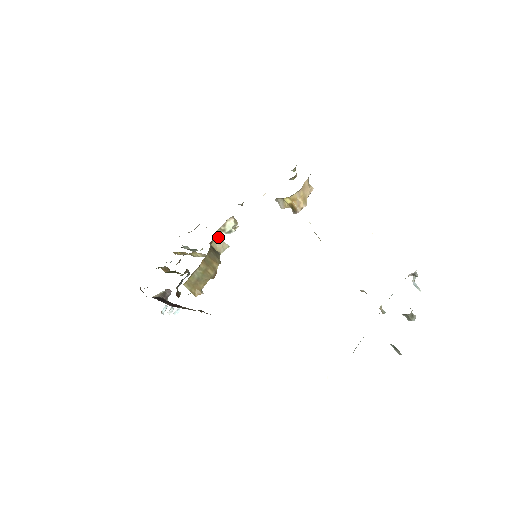
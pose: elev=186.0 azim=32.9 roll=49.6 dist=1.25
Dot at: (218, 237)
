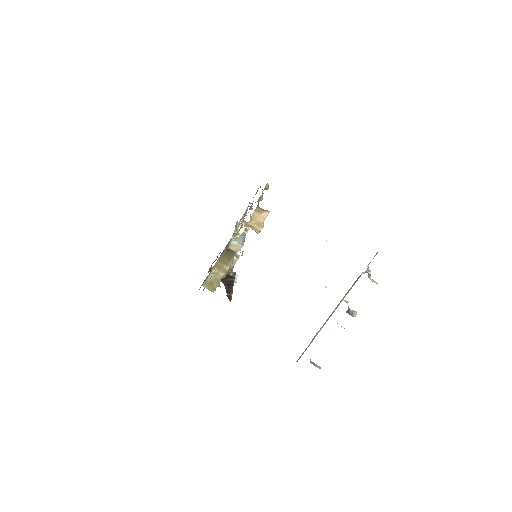
Dot at: (233, 240)
